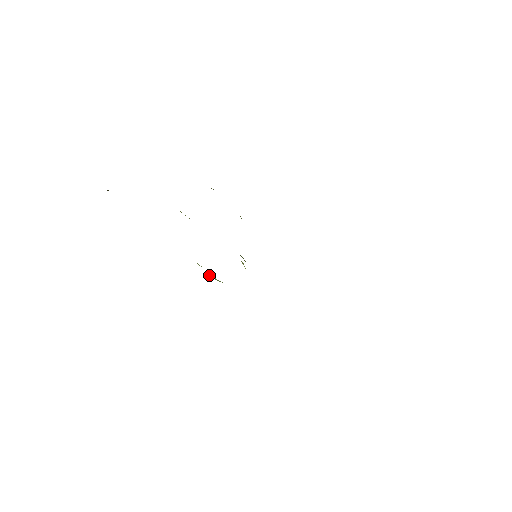
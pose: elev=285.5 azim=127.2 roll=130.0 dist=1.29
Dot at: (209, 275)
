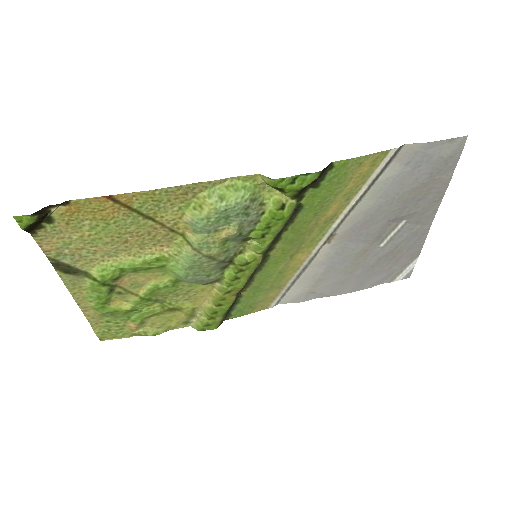
Dot at: (234, 181)
